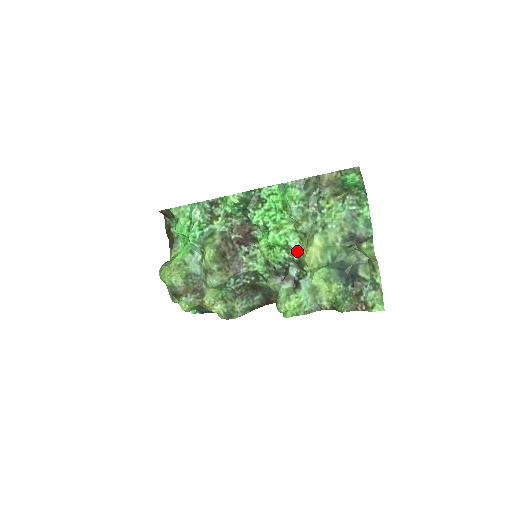
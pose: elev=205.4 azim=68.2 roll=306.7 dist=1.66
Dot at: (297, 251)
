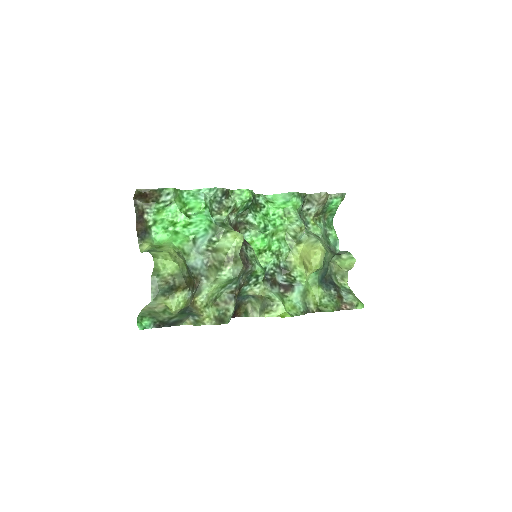
Dot at: (284, 258)
